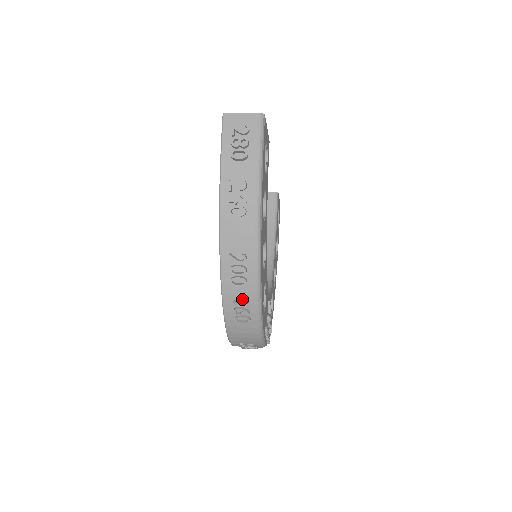
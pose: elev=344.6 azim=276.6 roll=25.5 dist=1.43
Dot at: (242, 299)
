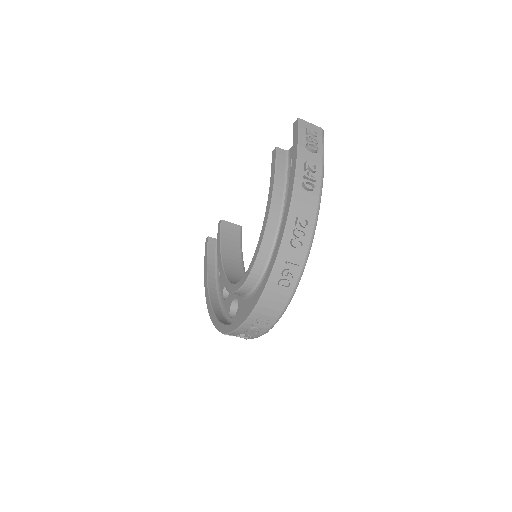
Dot at: (293, 262)
